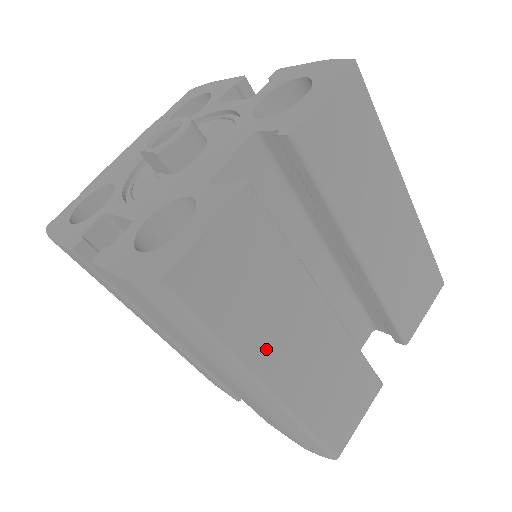
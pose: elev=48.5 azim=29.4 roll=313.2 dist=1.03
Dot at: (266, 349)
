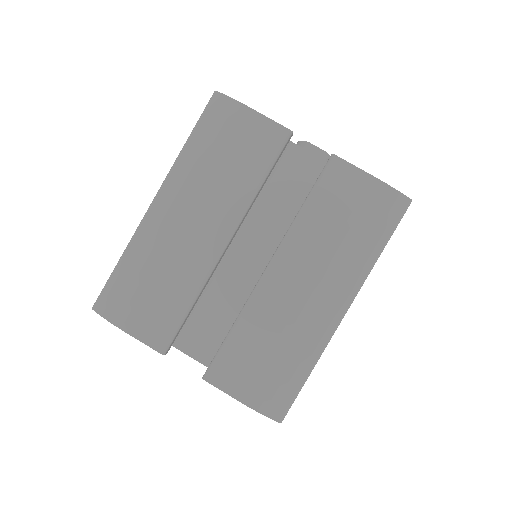
Dot at: occluded
